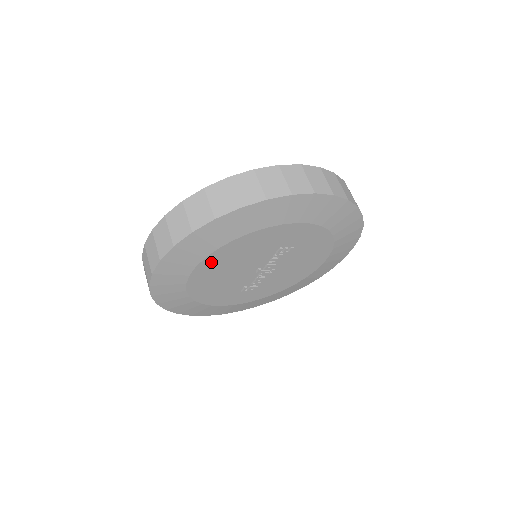
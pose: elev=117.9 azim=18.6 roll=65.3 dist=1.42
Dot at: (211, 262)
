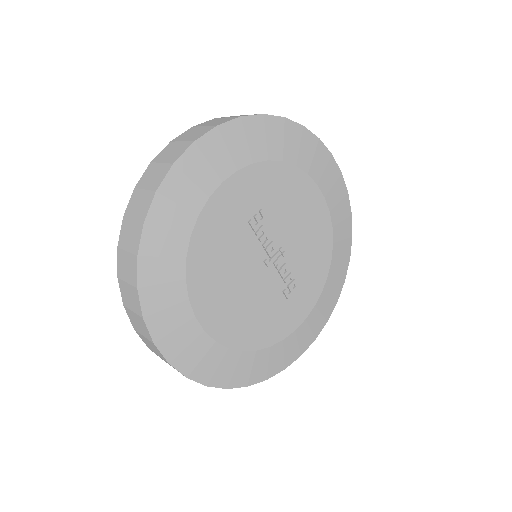
Dot at: (203, 298)
